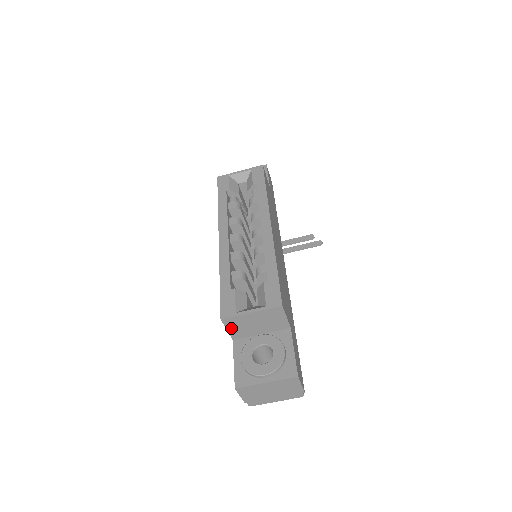
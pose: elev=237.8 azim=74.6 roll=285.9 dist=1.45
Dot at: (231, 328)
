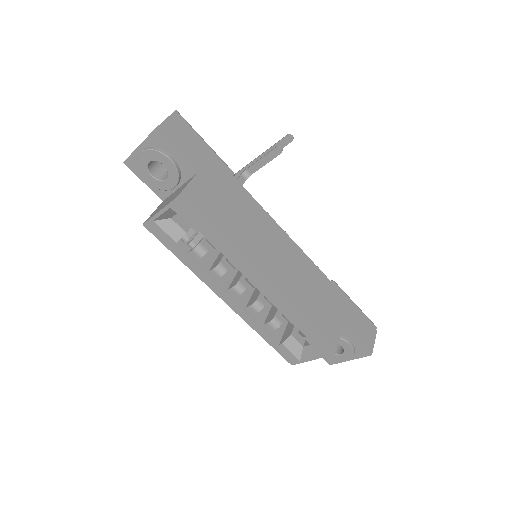
Dot at: occluded
